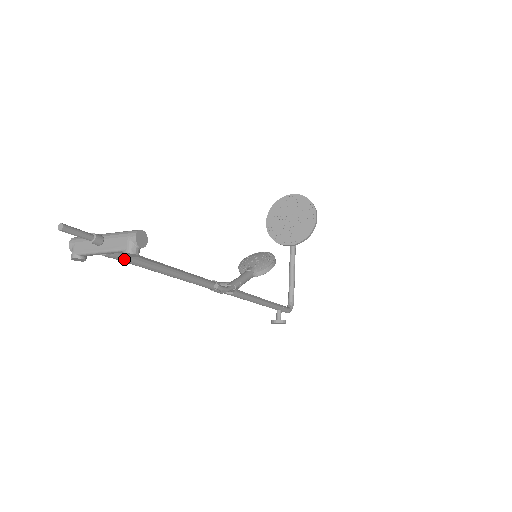
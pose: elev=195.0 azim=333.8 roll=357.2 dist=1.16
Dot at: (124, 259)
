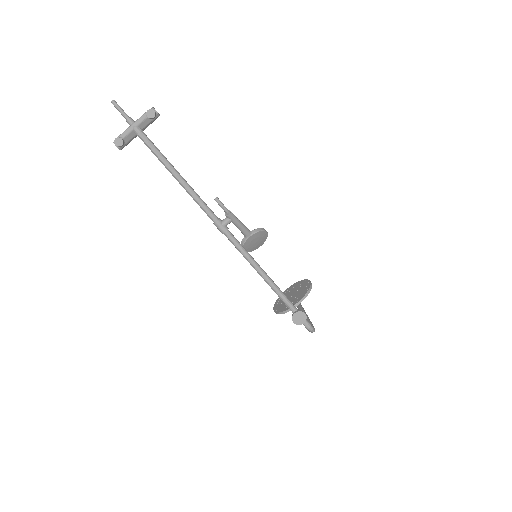
Dot at: (147, 138)
